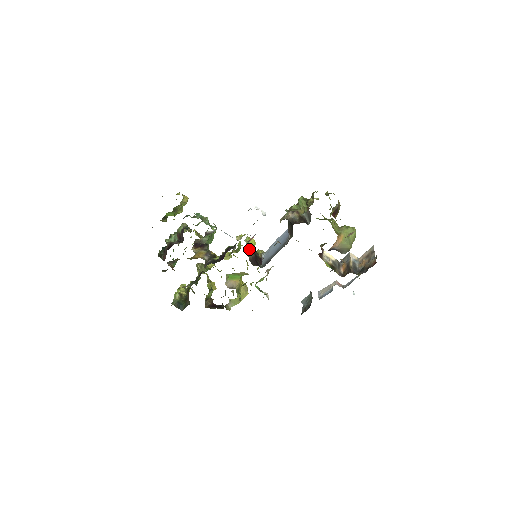
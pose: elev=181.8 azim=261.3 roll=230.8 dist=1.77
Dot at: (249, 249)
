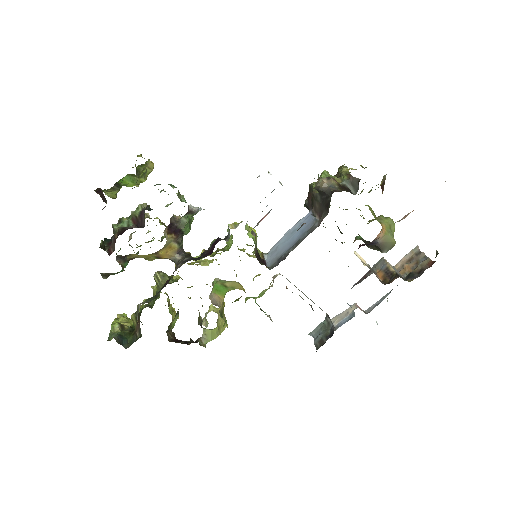
Dot at: occluded
